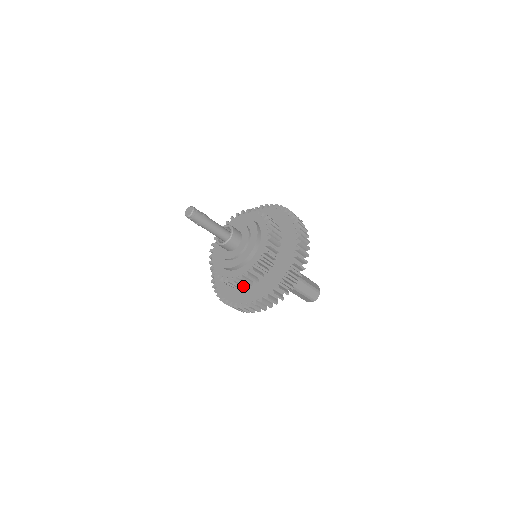
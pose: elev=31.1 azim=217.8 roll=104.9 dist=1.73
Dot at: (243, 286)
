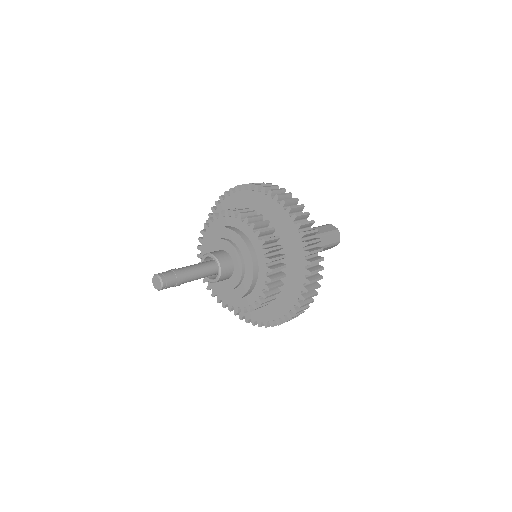
Dot at: occluded
